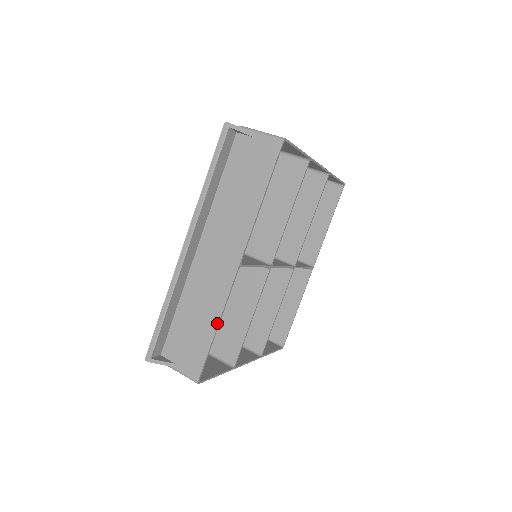
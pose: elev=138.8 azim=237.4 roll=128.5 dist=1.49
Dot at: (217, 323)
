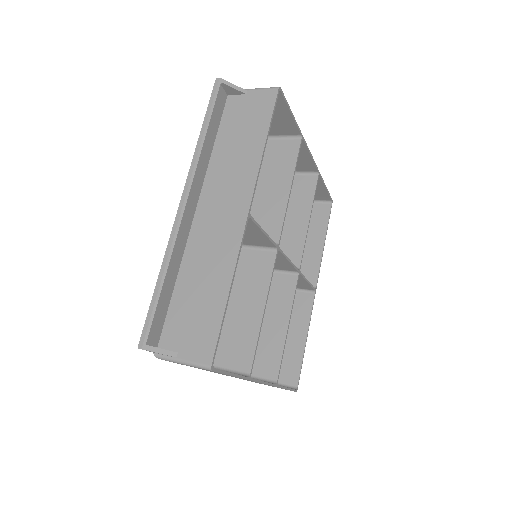
Dot at: (229, 285)
